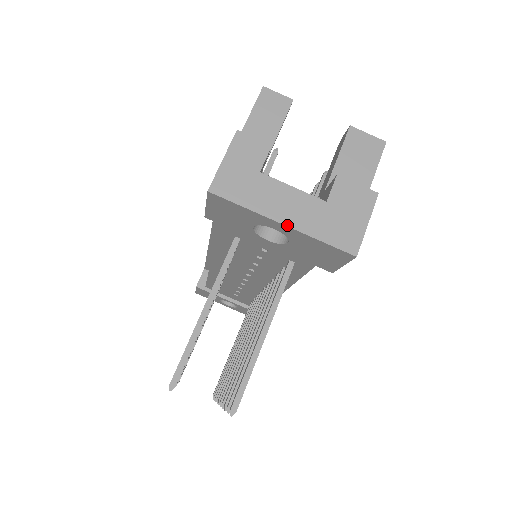
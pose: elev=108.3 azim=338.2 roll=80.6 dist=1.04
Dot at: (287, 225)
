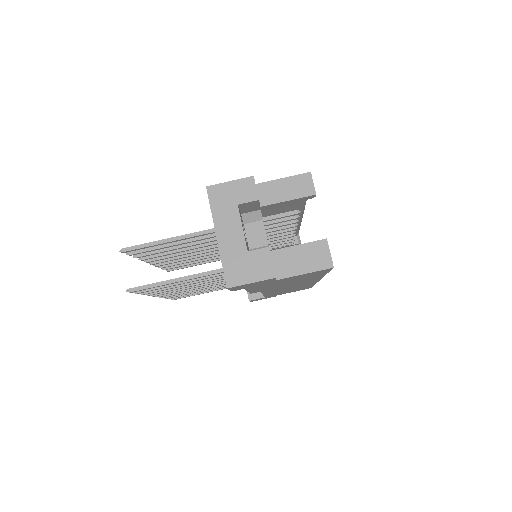
Dot at: (218, 239)
